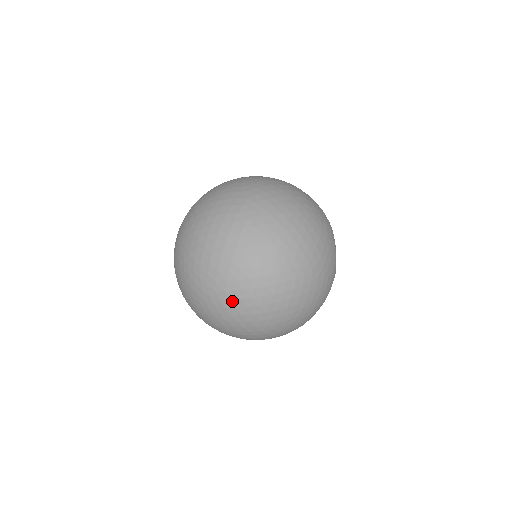
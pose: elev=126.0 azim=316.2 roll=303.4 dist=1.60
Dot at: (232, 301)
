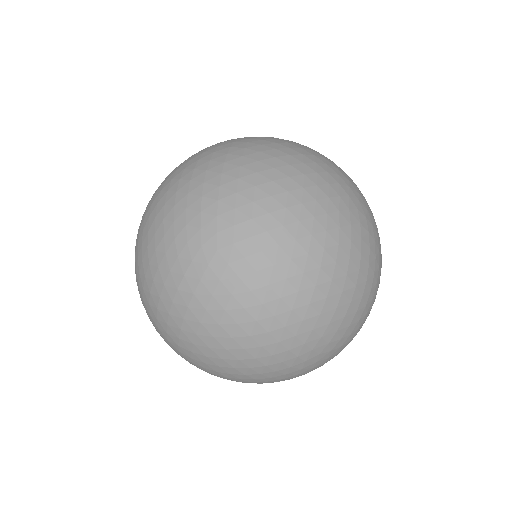
Dot at: (329, 358)
